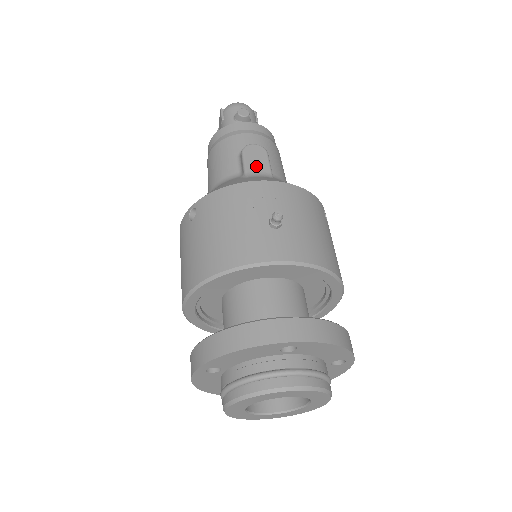
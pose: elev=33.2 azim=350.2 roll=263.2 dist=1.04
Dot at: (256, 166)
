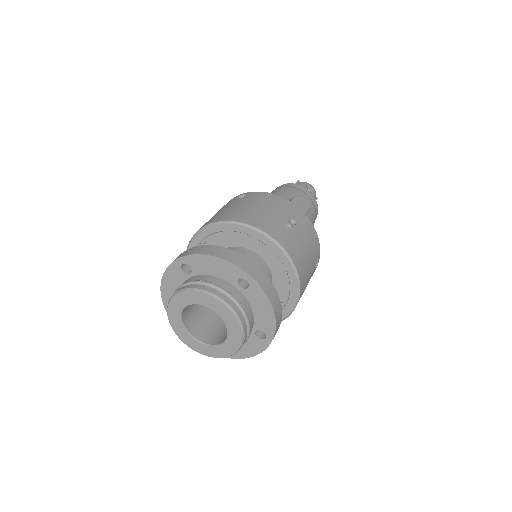
Dot at: (298, 207)
